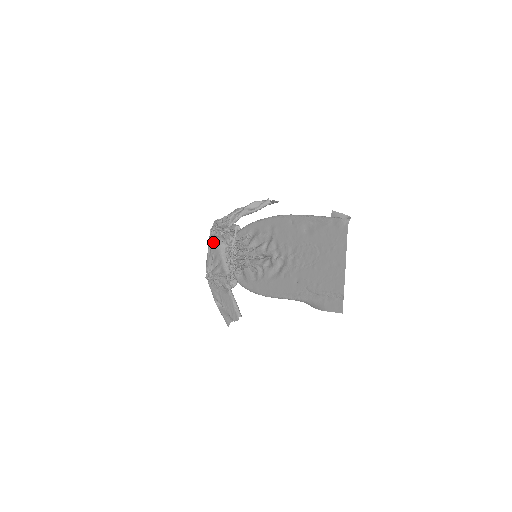
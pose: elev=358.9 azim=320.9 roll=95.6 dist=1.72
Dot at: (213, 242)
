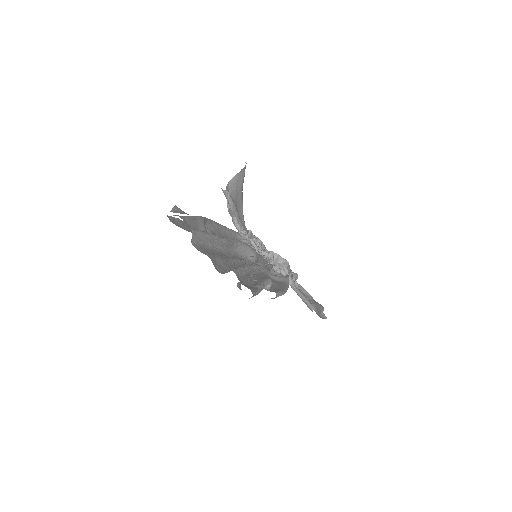
Dot at: occluded
